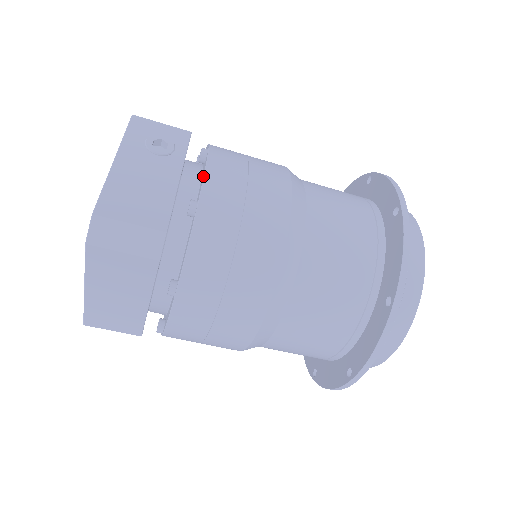
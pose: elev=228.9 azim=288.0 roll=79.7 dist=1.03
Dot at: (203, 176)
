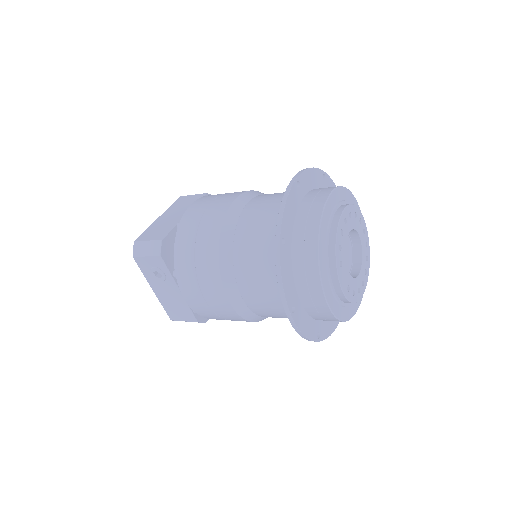
Dot at: occluded
